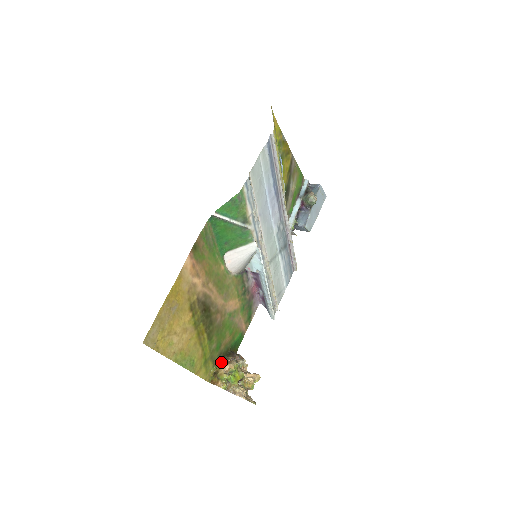
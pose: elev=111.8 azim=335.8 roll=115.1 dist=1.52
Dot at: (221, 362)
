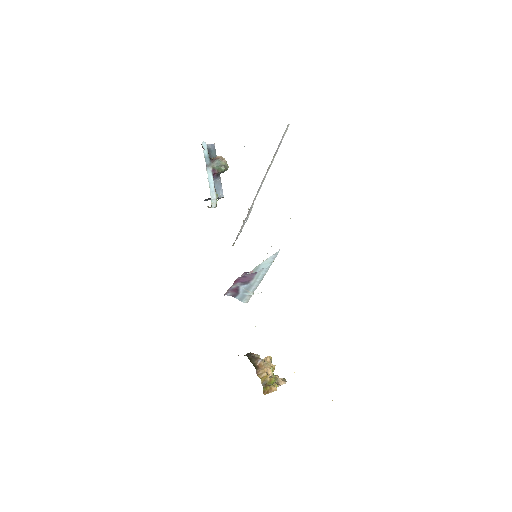
Dot at: (256, 371)
